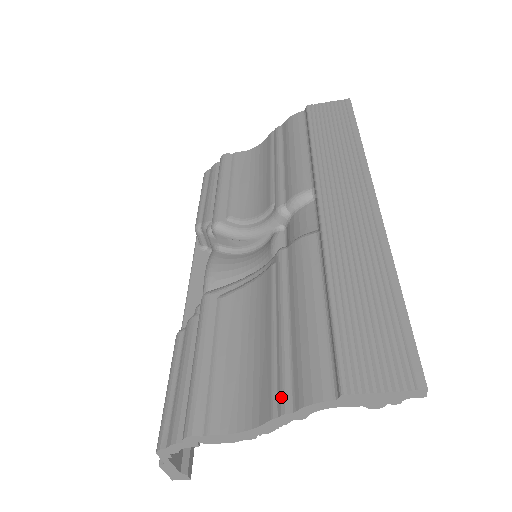
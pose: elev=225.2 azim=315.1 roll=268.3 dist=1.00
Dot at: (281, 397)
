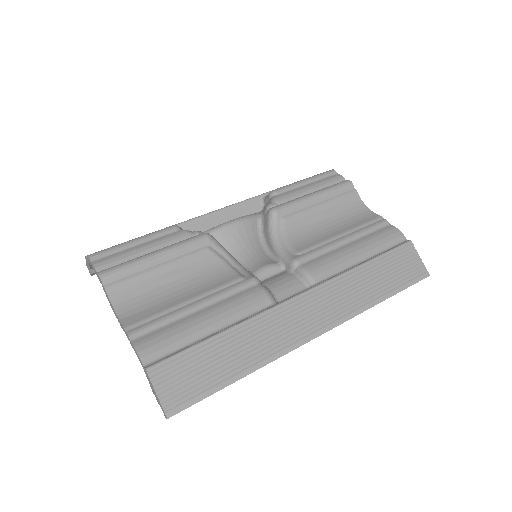
Dot at: (139, 329)
